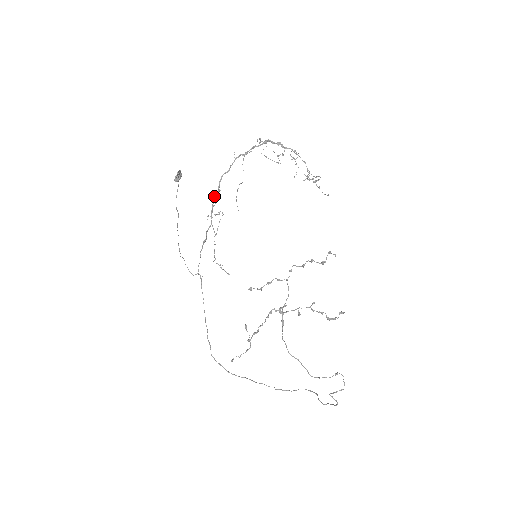
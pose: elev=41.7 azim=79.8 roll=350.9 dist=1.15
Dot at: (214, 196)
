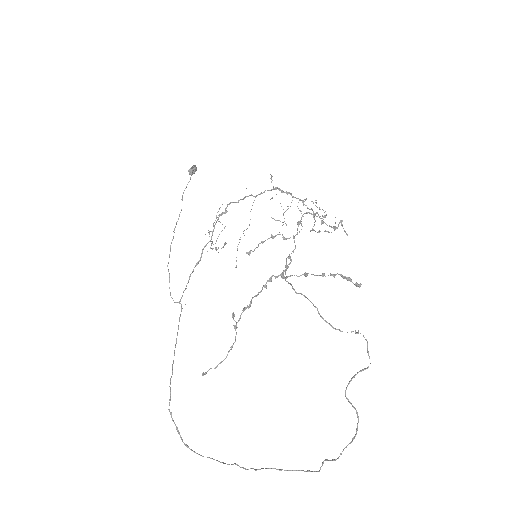
Dot at: (219, 215)
